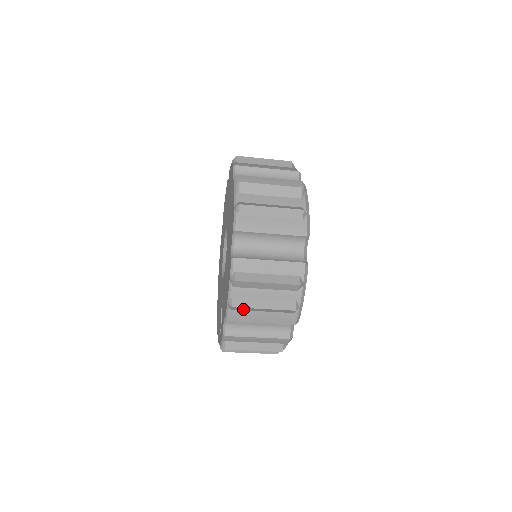
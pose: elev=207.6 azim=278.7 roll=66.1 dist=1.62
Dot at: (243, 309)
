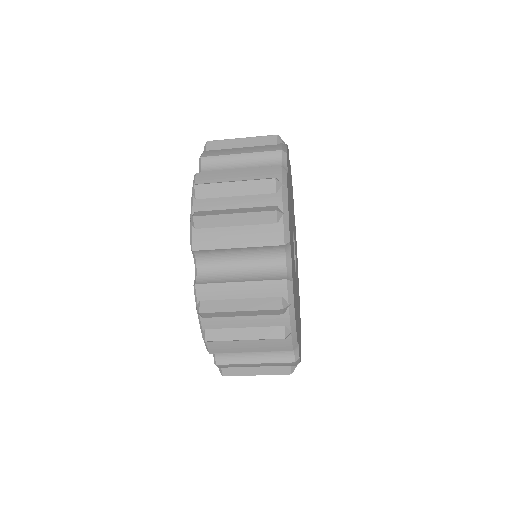
Dot at: (209, 223)
